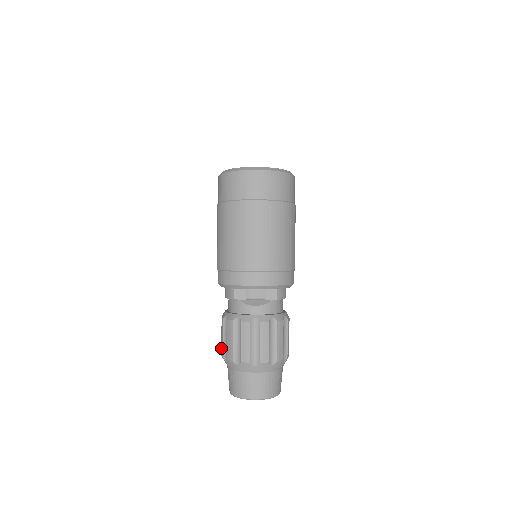
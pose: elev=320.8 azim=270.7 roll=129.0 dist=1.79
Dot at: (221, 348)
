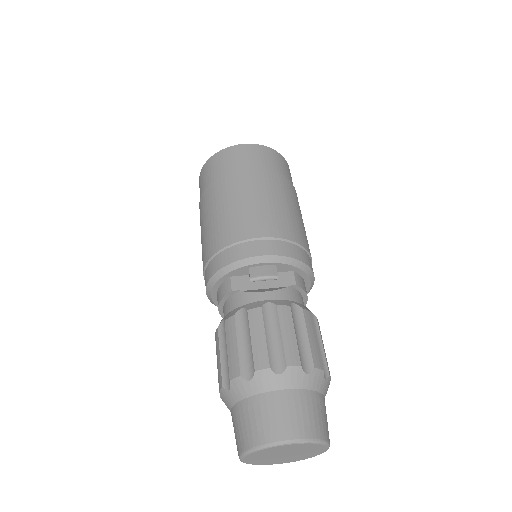
Dot at: (218, 378)
